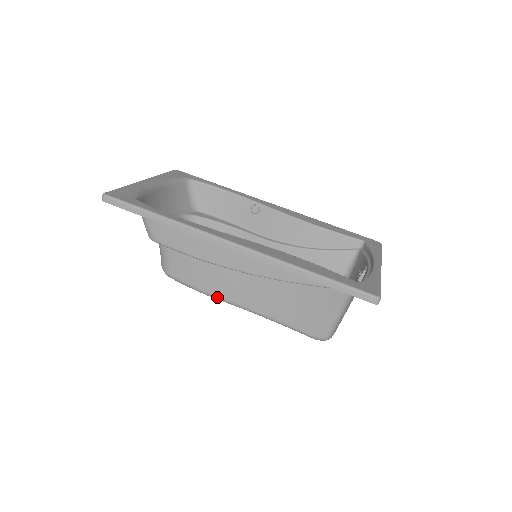
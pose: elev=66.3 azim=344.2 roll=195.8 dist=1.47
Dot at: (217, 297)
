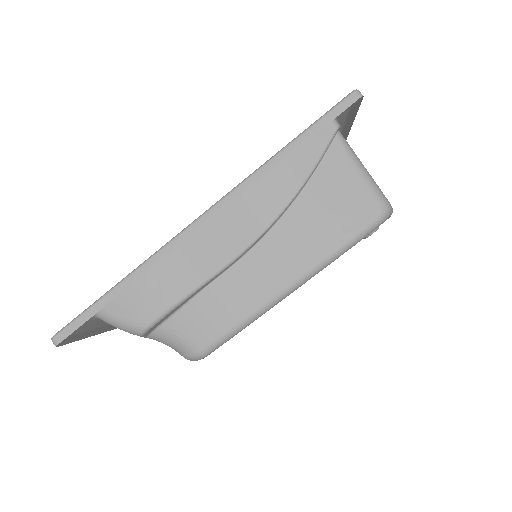
Dot at: (262, 307)
